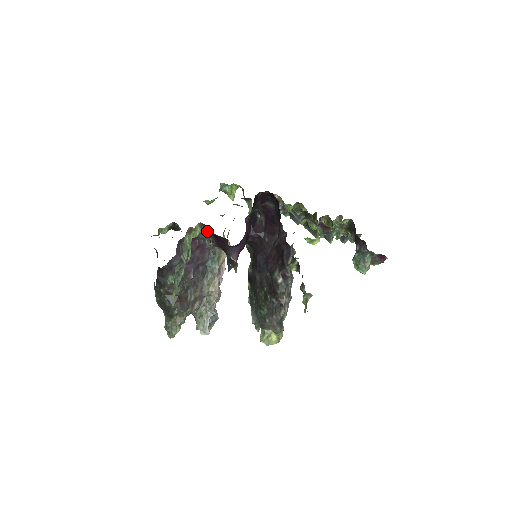
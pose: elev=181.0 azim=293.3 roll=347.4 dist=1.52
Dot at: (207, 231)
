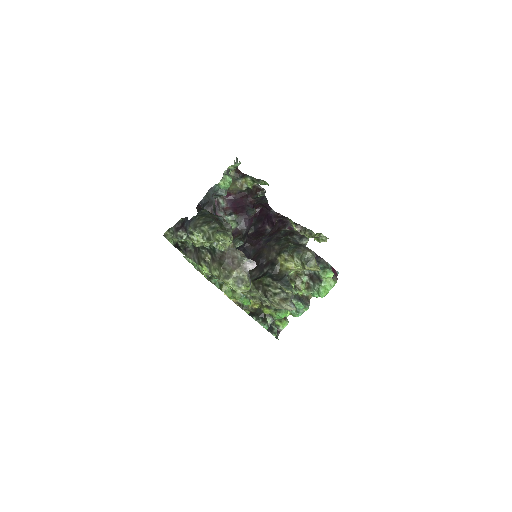
Dot at: (229, 196)
